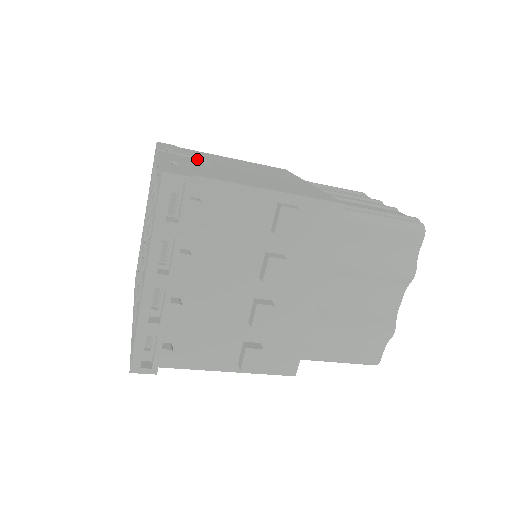
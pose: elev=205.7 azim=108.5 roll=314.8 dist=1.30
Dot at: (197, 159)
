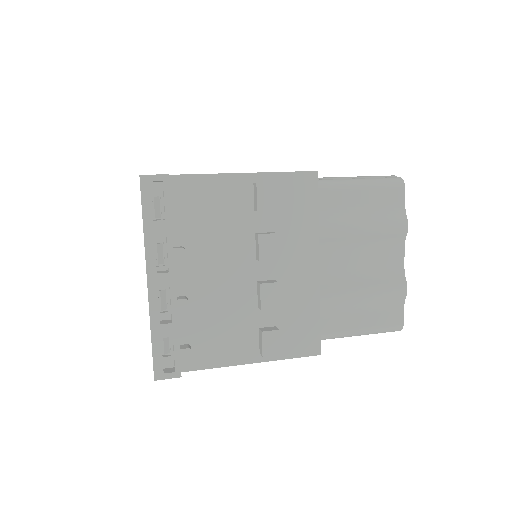
Dot at: occluded
